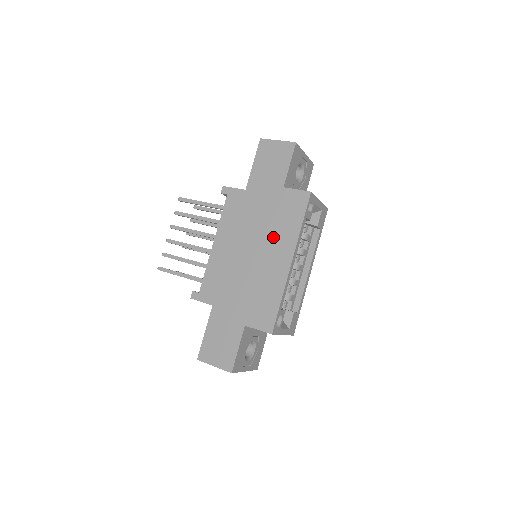
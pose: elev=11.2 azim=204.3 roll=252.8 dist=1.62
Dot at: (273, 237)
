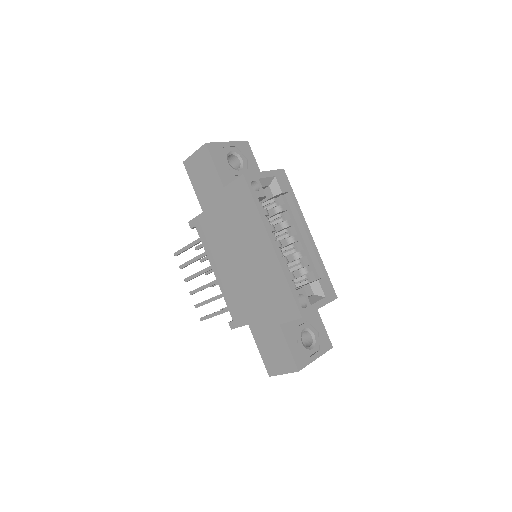
Dot at: (246, 235)
